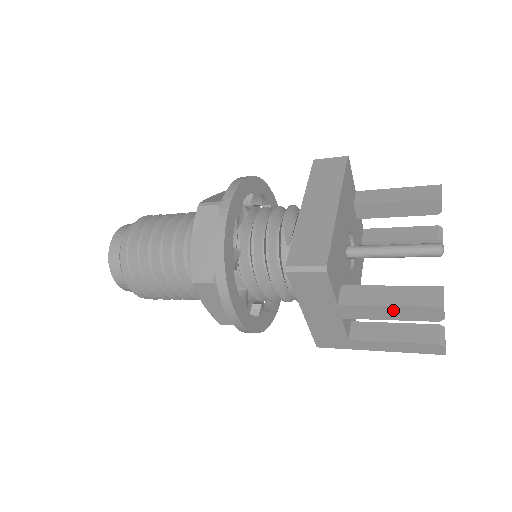
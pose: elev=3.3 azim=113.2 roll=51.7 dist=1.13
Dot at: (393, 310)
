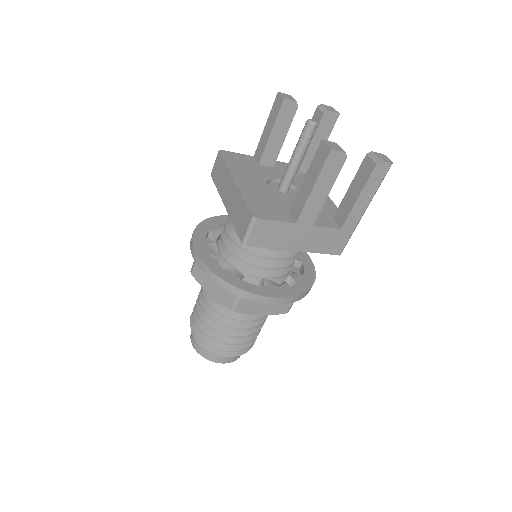
Dot at: (319, 187)
